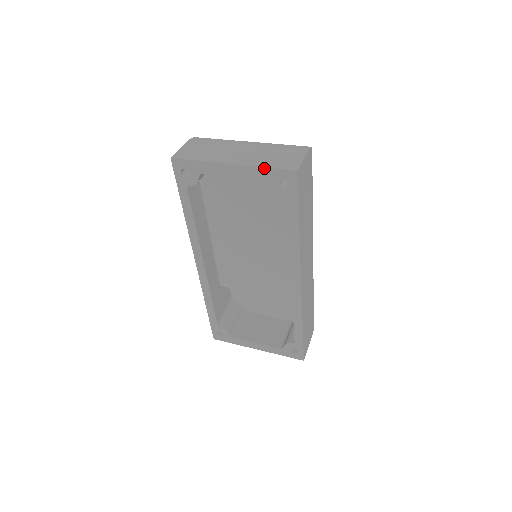
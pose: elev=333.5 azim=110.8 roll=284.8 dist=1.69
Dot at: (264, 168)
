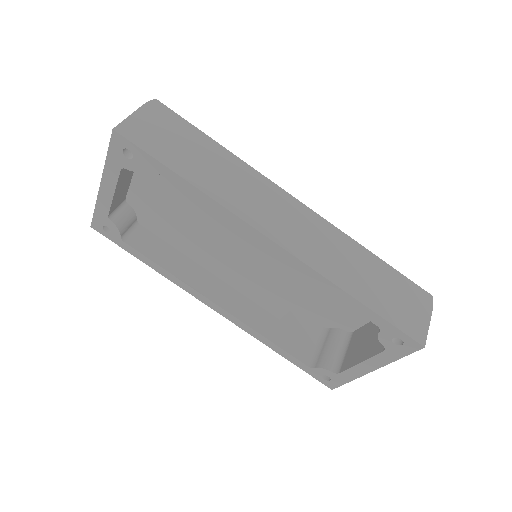
Dot at: (107, 159)
